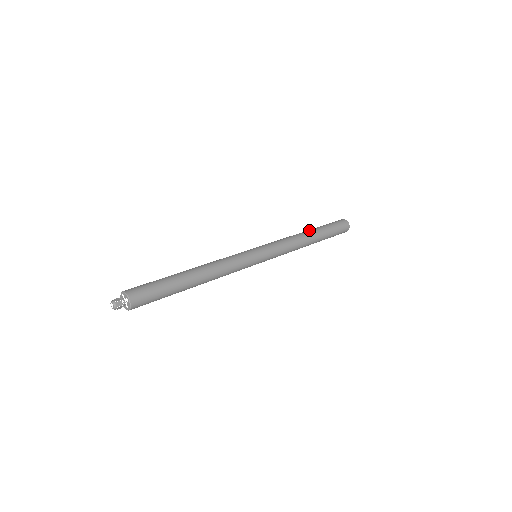
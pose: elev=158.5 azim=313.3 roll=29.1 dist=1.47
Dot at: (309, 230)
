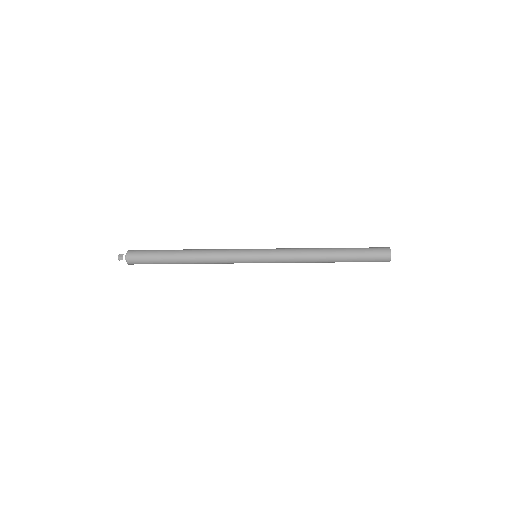
Dot at: occluded
